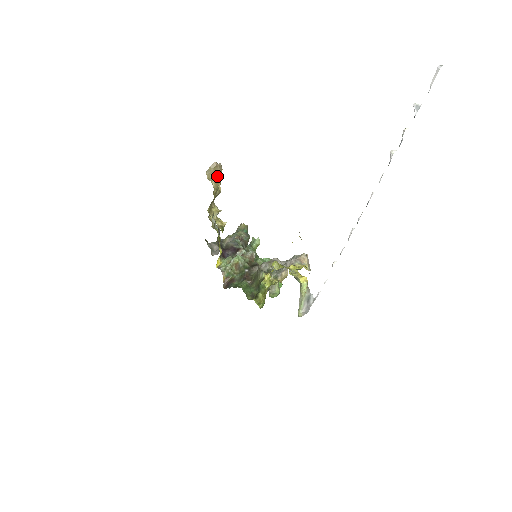
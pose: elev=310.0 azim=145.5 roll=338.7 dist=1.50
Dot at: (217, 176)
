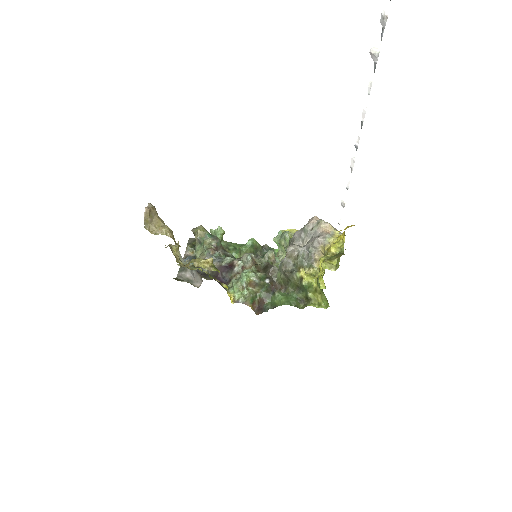
Dot at: (159, 221)
